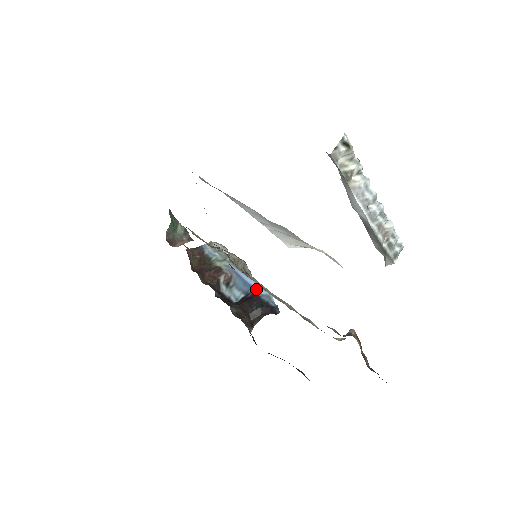
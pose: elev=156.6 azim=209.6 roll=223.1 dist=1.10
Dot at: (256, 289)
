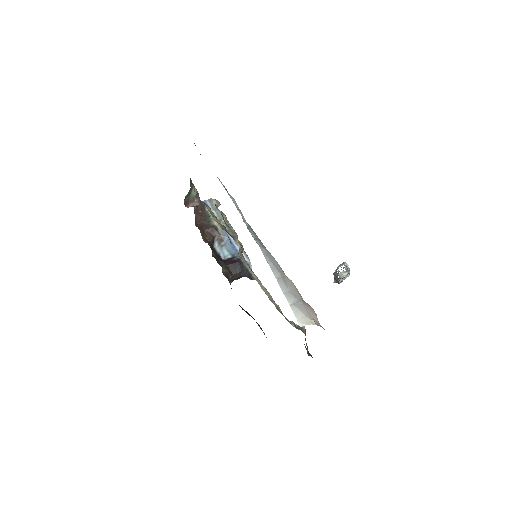
Dot at: occluded
